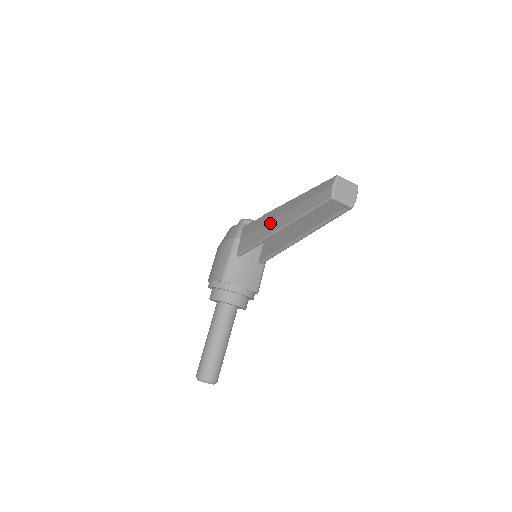
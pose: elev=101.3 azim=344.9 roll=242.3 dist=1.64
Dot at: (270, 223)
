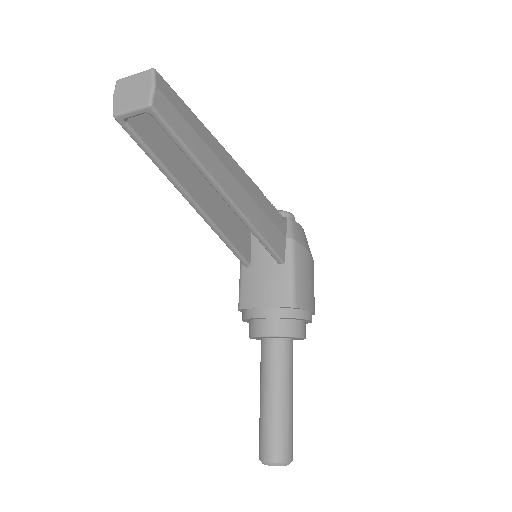
Dot at: occluded
